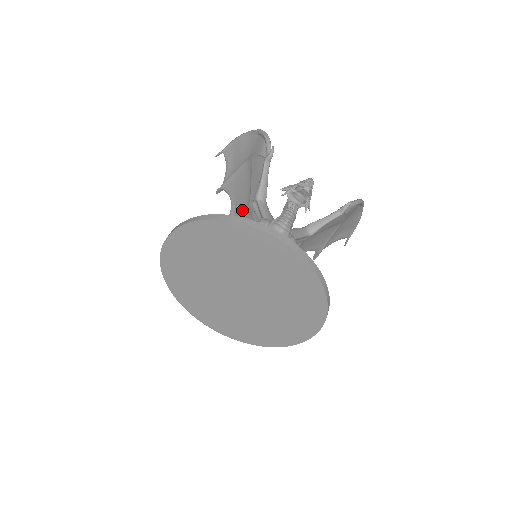
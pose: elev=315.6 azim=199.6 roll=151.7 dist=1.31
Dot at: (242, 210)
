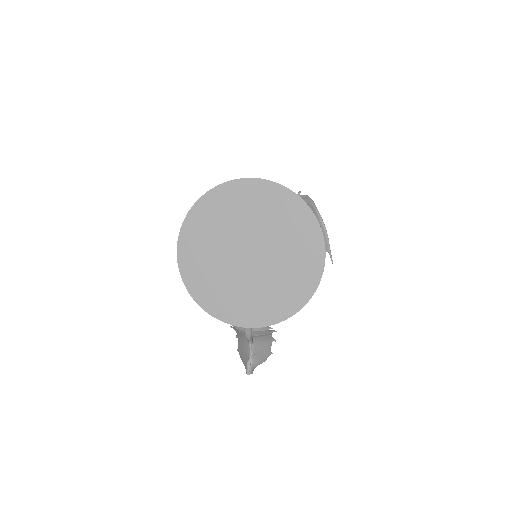
Dot at: occluded
